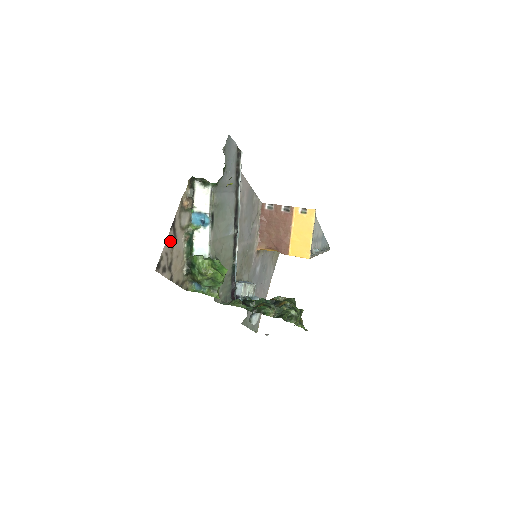
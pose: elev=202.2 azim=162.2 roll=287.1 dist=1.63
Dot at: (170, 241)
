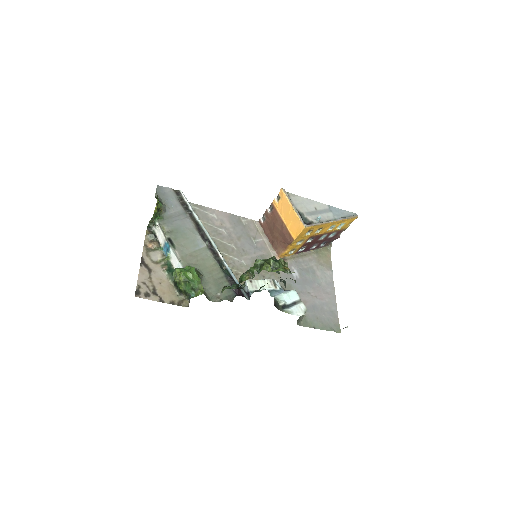
Dot at: (144, 274)
